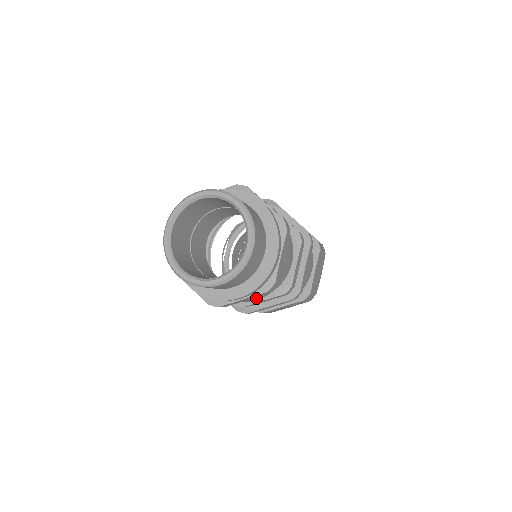
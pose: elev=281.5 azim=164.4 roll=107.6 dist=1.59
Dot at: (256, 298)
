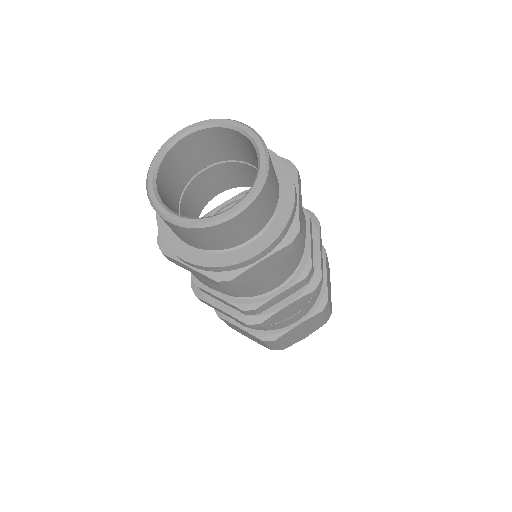
Dot at: (208, 283)
